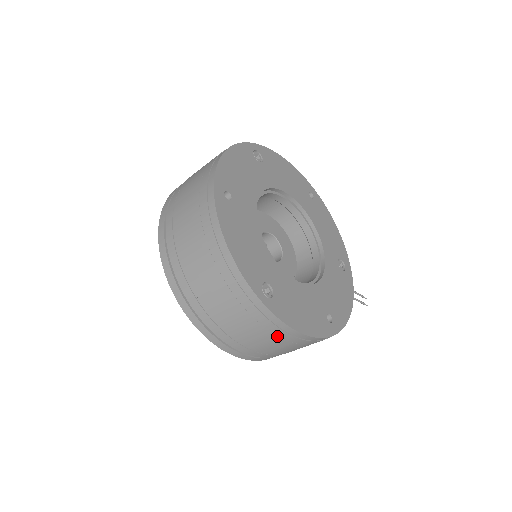
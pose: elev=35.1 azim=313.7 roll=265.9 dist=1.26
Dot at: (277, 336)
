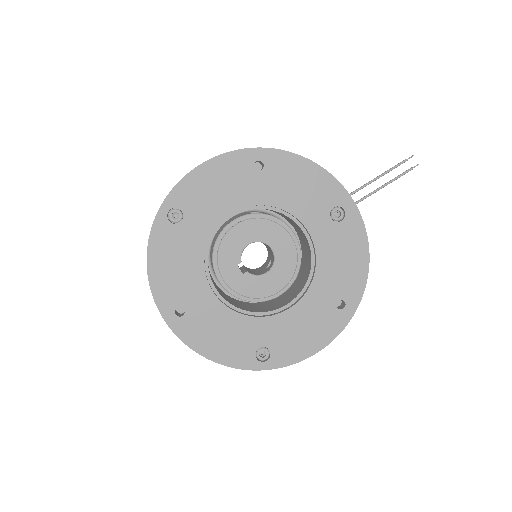
Dot at: occluded
